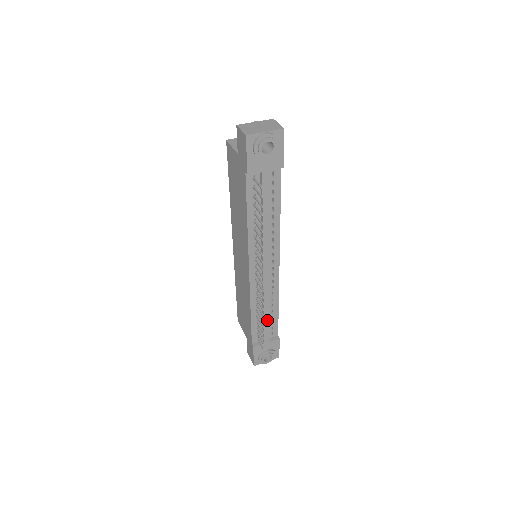
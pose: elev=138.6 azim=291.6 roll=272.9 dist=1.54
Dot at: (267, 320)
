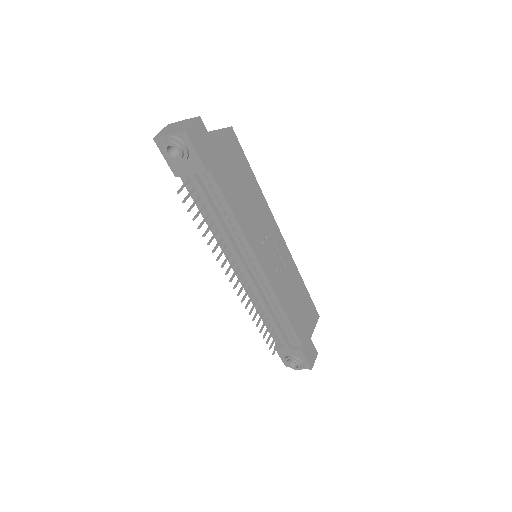
Dot at: (276, 325)
